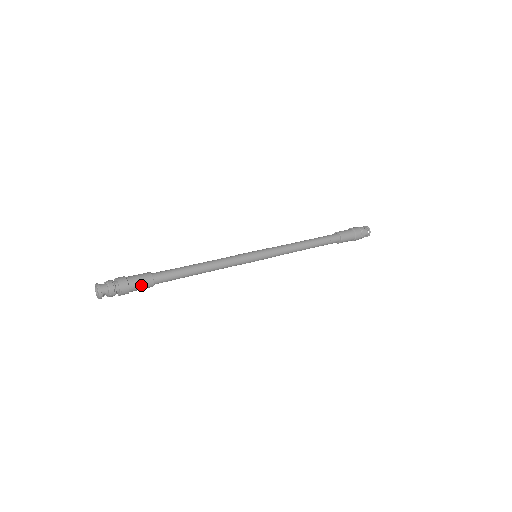
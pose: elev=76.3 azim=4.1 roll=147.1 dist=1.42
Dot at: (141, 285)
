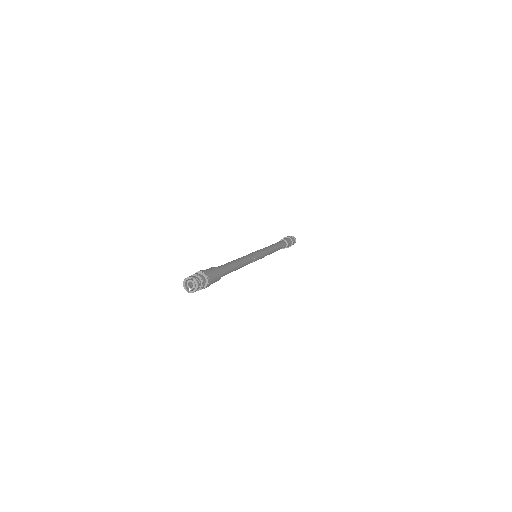
Dot at: (213, 271)
